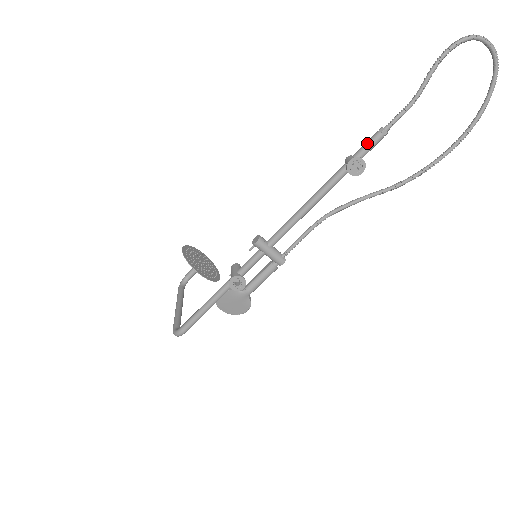
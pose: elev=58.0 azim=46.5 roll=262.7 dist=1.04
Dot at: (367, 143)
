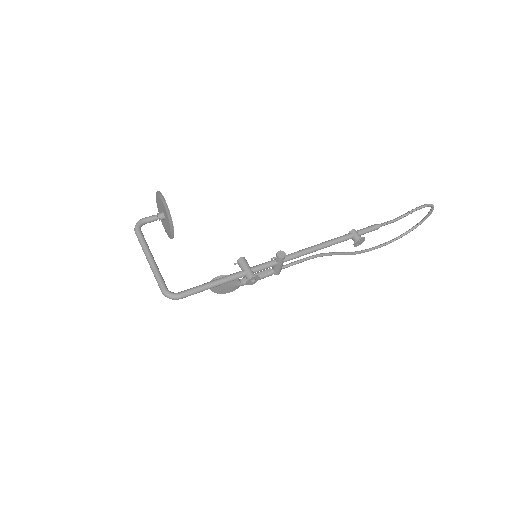
Dot at: (368, 229)
